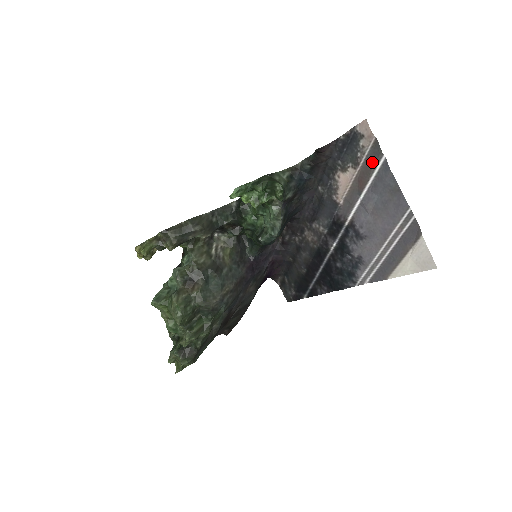
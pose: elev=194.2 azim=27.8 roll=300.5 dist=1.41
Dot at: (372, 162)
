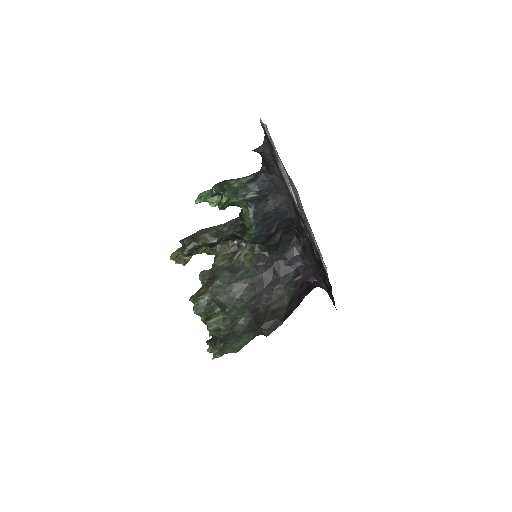
Dot at: (273, 147)
